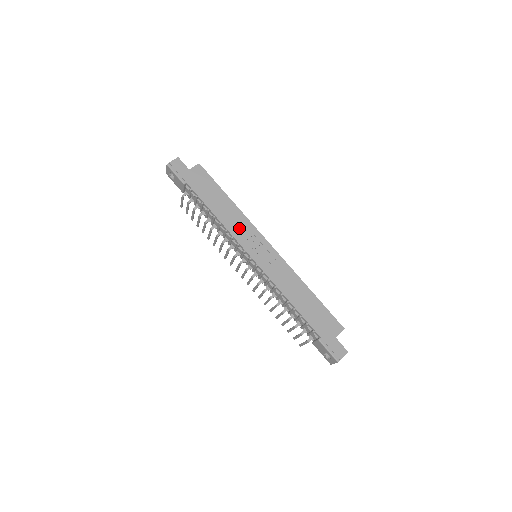
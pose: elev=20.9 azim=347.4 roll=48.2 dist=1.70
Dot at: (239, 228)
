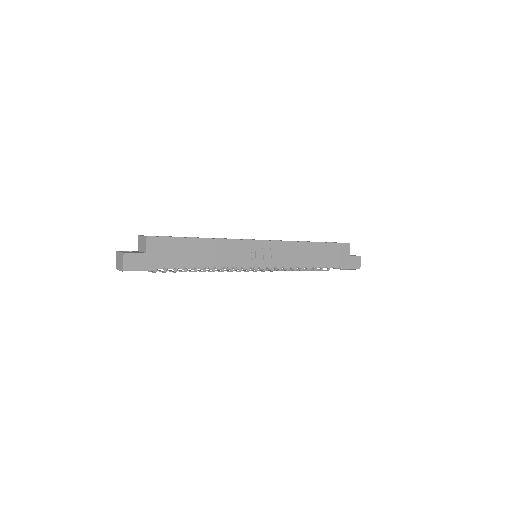
Dot at: (234, 255)
